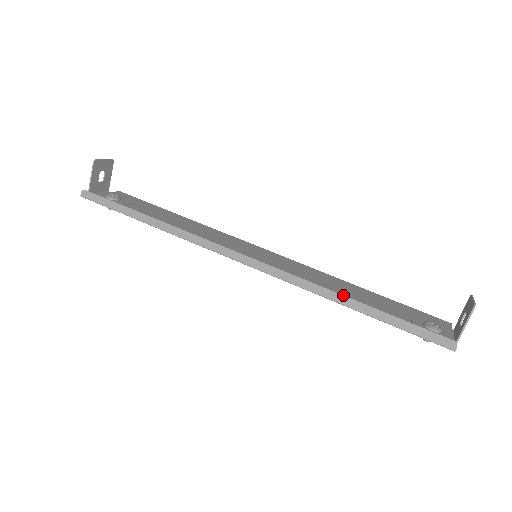
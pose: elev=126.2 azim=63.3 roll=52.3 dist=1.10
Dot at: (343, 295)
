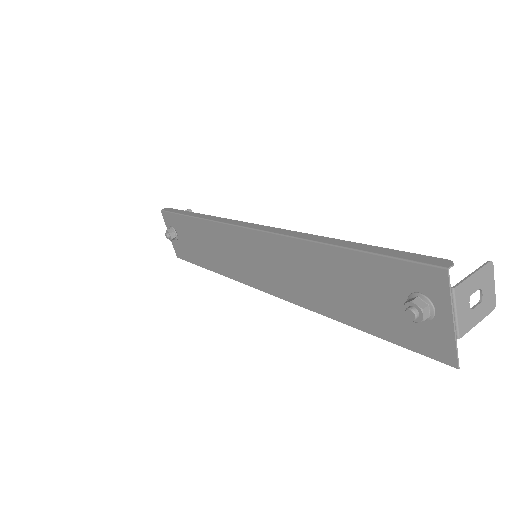
Dot at: (327, 237)
